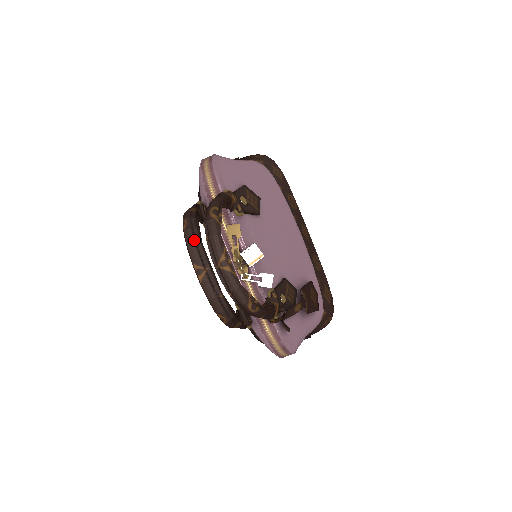
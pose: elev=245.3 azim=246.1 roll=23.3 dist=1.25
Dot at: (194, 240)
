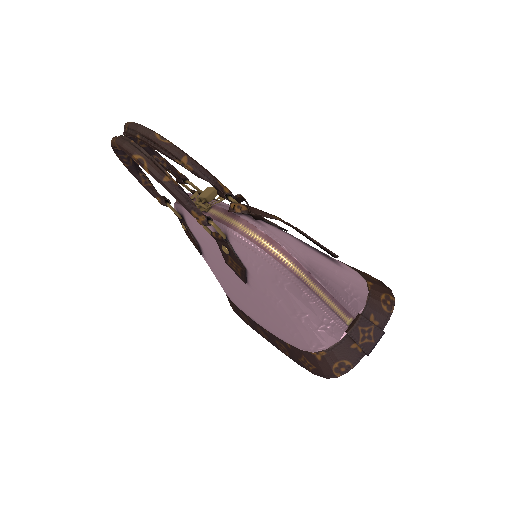
Dot at: occluded
